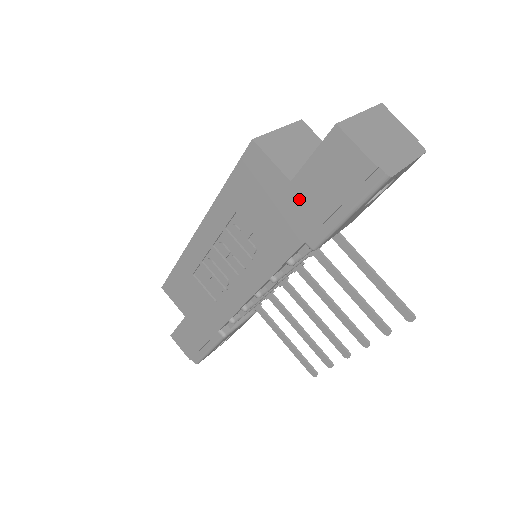
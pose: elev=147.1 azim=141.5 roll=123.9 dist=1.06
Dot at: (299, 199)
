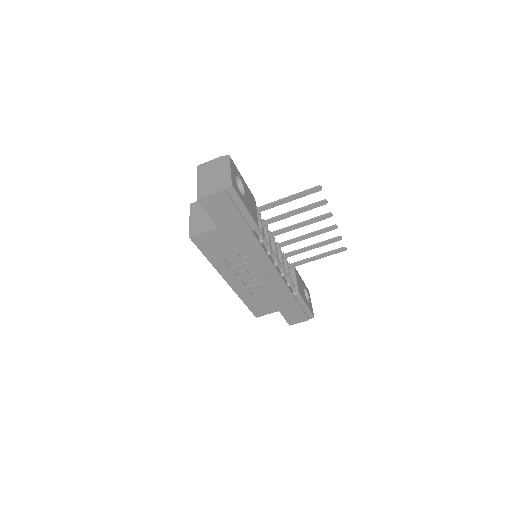
Dot at: (228, 227)
